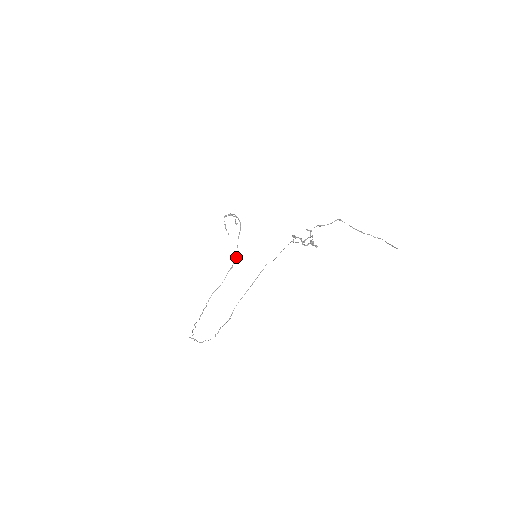
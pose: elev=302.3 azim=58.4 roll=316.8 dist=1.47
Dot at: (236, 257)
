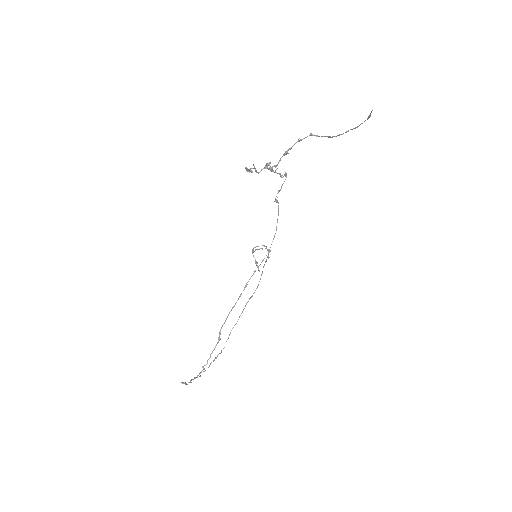
Dot at: (258, 285)
